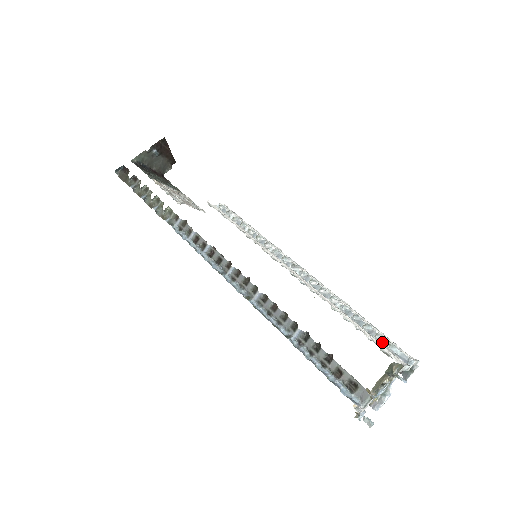
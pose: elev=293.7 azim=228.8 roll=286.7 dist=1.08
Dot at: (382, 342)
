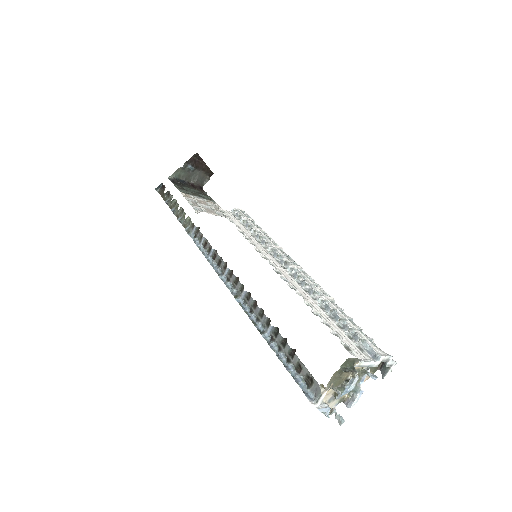
Dot at: (354, 337)
